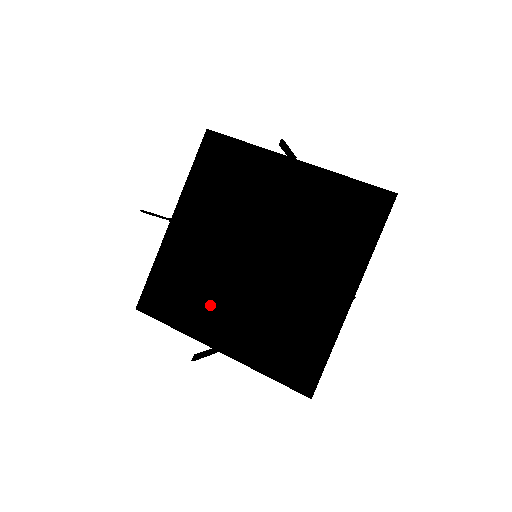
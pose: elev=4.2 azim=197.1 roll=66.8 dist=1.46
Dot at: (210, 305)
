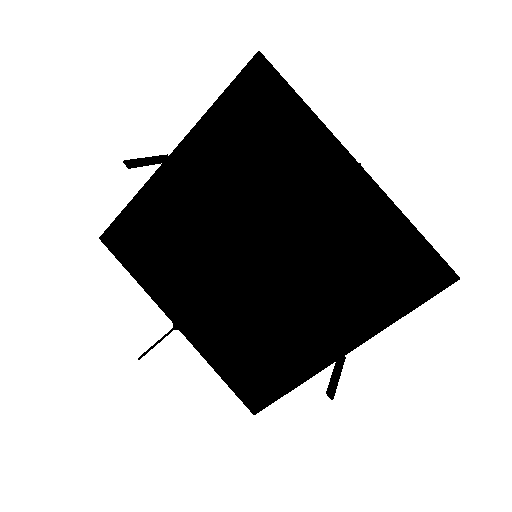
Dot at: (184, 279)
